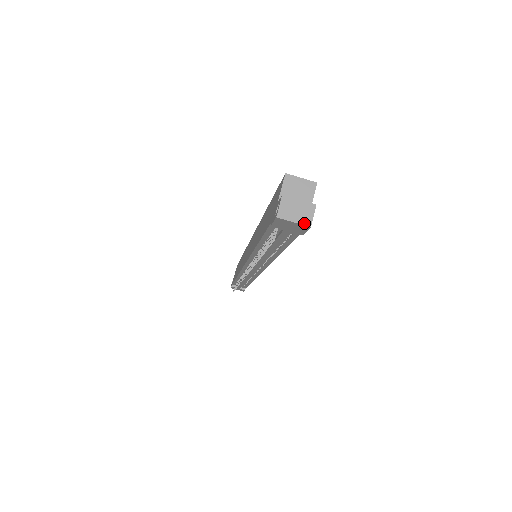
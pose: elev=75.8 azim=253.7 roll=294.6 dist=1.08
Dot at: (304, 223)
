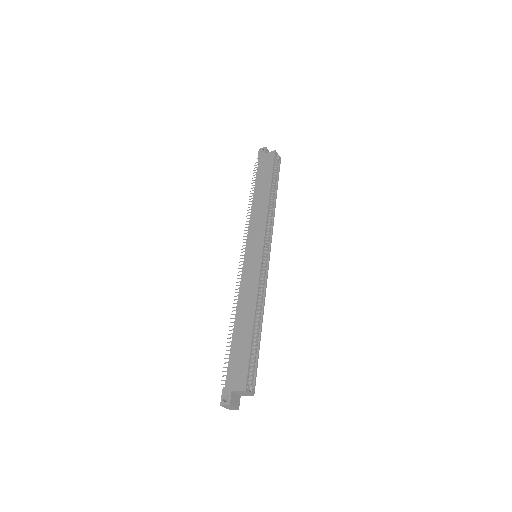
Dot at: occluded
